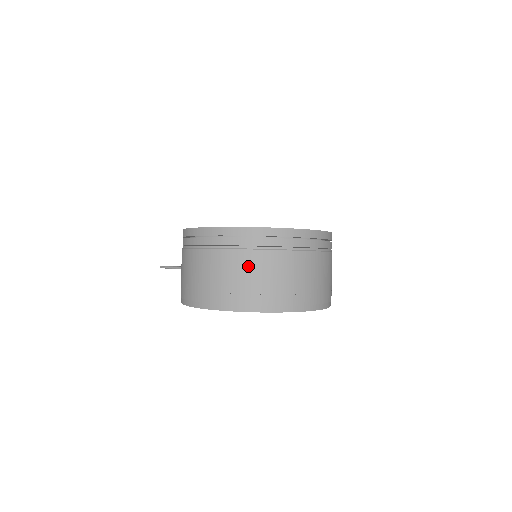
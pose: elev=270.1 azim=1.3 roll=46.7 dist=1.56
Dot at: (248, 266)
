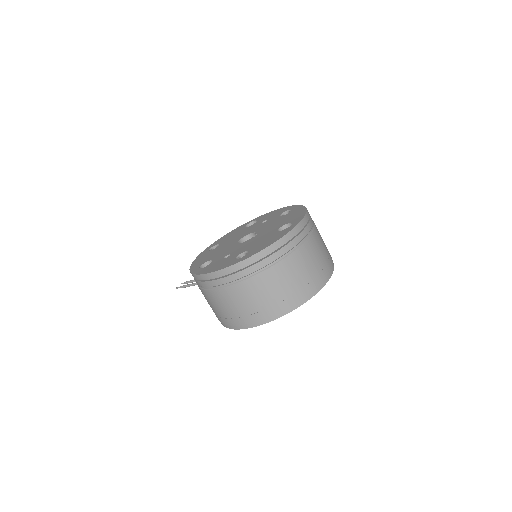
Dot at: (264, 286)
